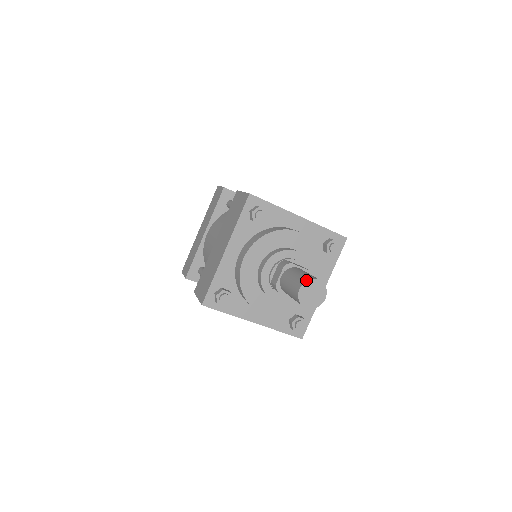
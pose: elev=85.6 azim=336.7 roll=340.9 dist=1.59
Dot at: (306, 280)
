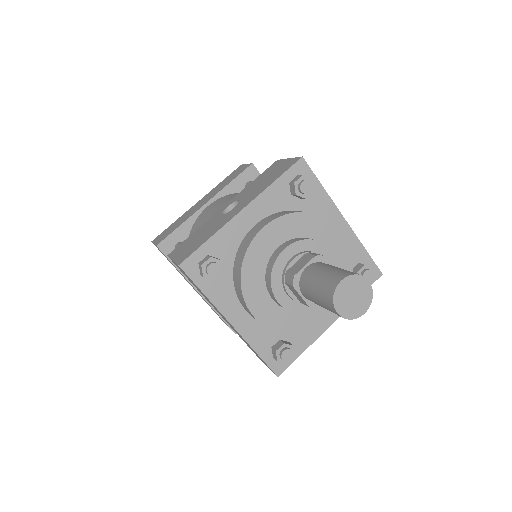
Dot at: (331, 298)
